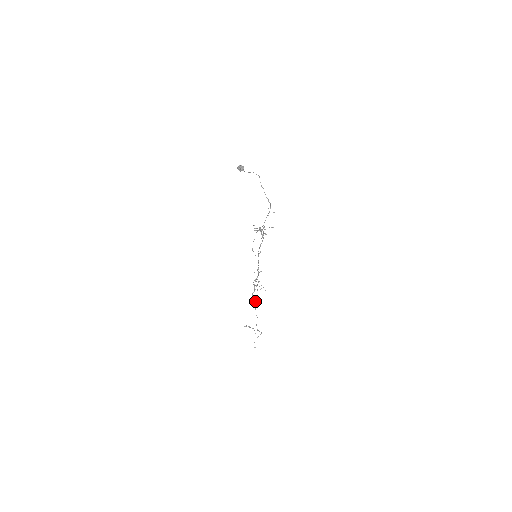
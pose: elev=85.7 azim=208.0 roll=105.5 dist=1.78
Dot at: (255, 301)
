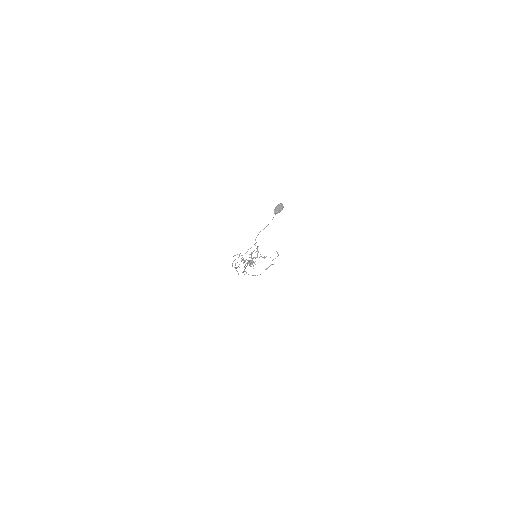
Dot at: occluded
